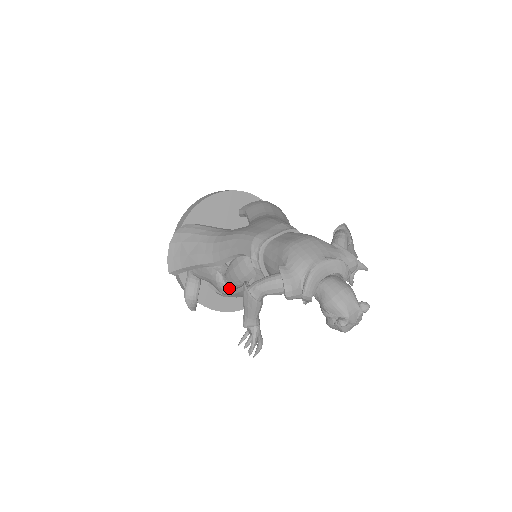
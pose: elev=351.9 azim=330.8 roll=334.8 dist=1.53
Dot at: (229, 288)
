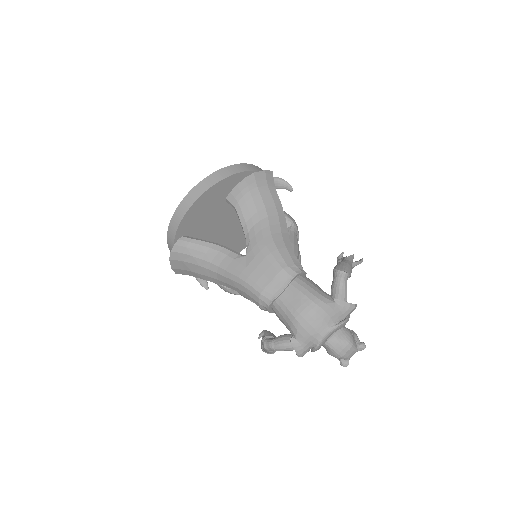
Dot at: (239, 294)
